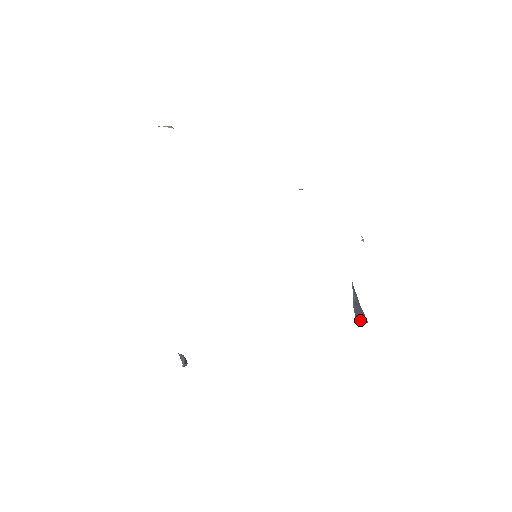
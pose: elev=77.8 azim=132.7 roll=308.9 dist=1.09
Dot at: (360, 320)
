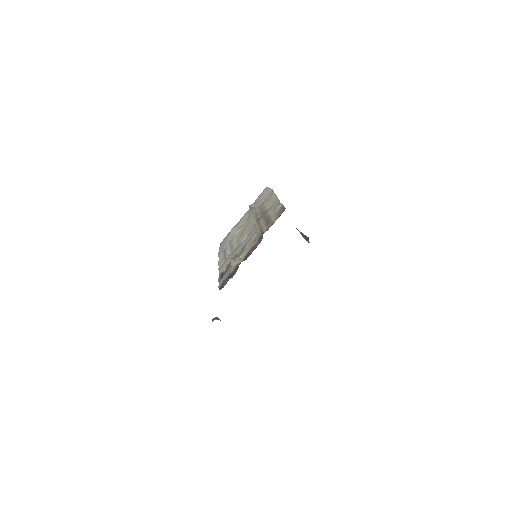
Dot at: occluded
